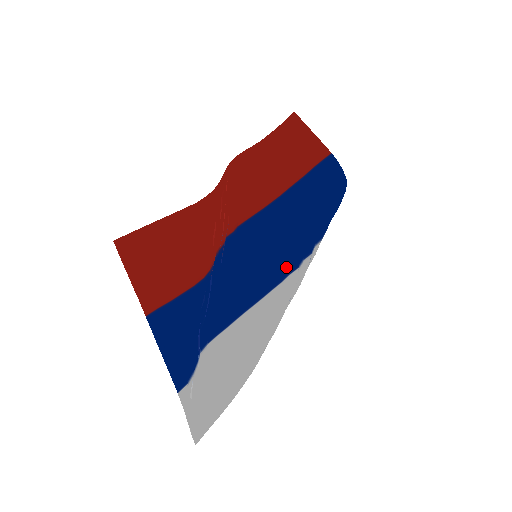
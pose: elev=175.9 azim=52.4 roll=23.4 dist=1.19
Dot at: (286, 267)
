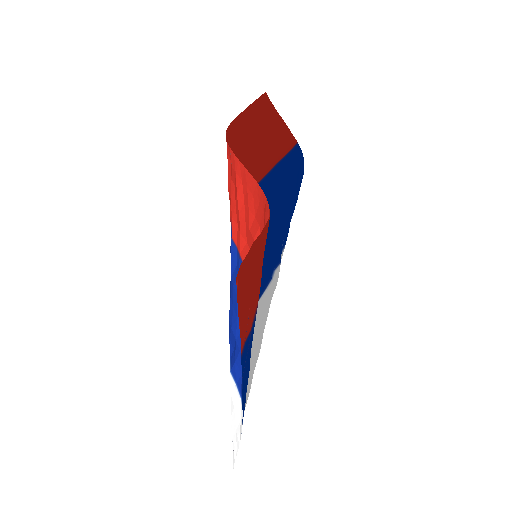
Dot at: (272, 263)
